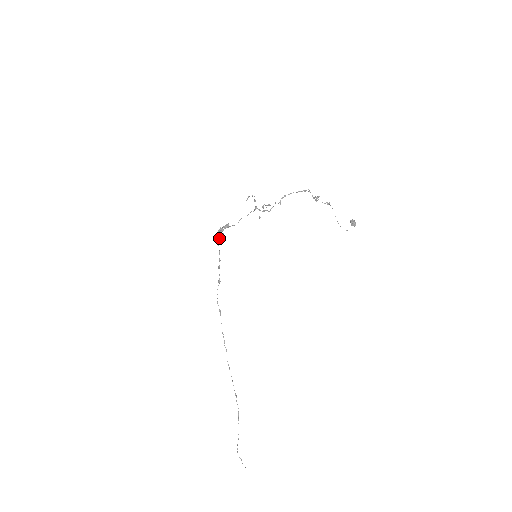
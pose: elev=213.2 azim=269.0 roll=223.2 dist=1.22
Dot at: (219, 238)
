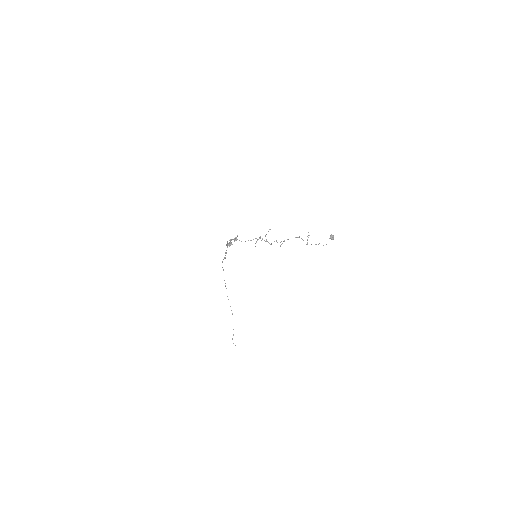
Dot at: occluded
